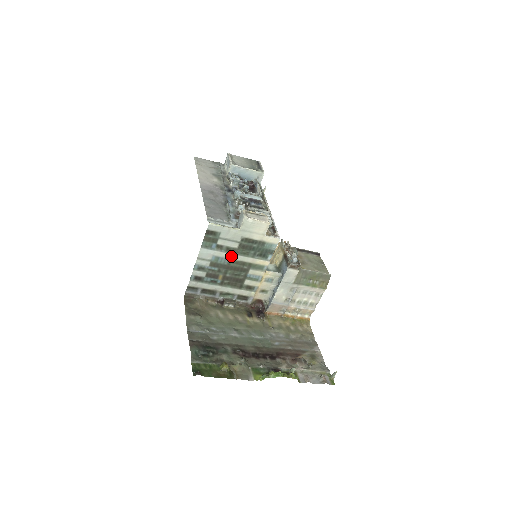
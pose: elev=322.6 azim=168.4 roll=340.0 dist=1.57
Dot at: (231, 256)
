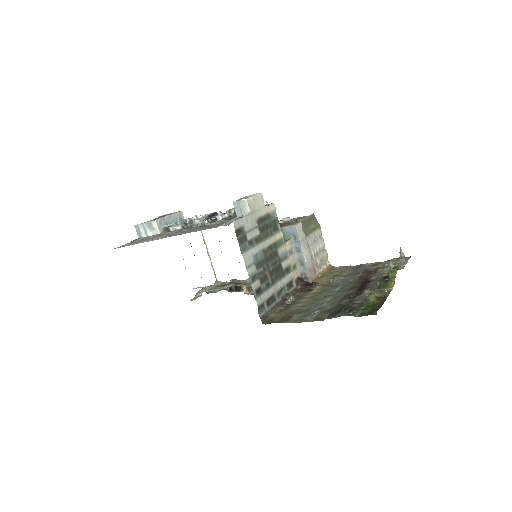
Dot at: (261, 246)
